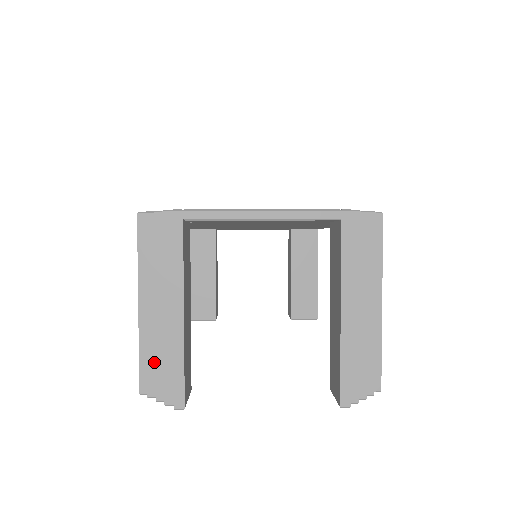
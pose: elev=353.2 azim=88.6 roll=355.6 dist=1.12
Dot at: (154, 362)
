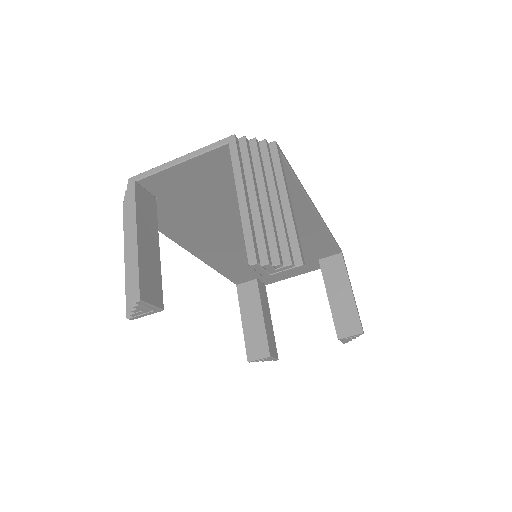
Dot at: occluded
